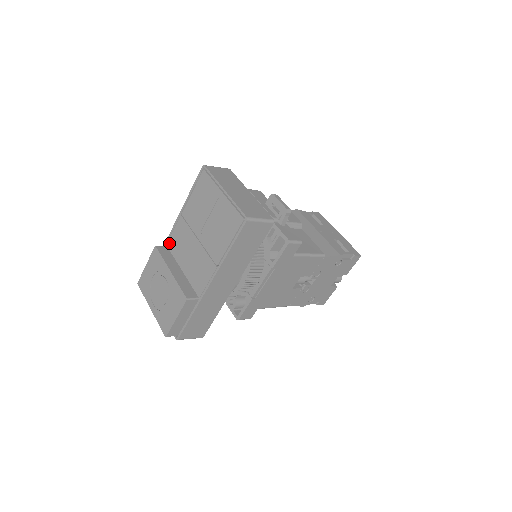
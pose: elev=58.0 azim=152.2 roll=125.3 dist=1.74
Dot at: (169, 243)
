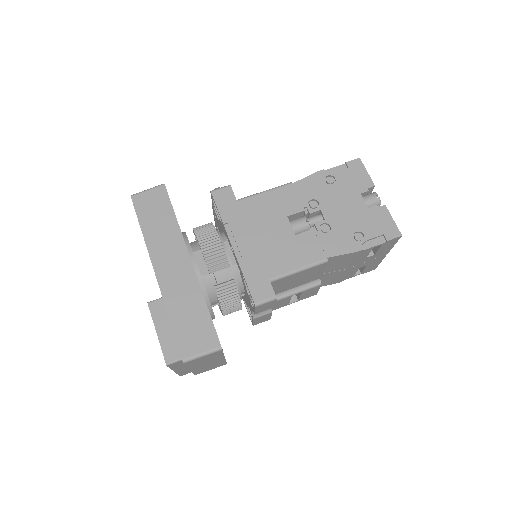
Dot at: occluded
